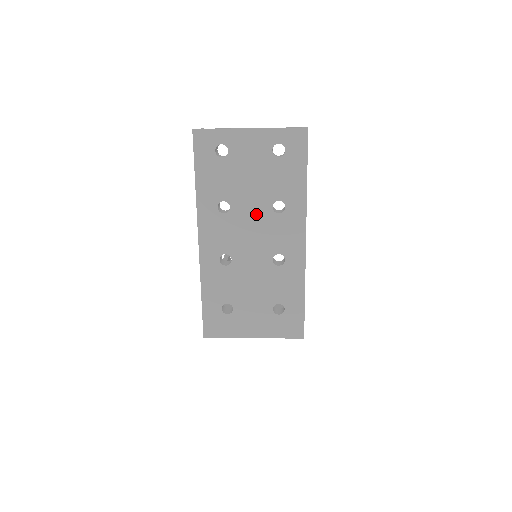
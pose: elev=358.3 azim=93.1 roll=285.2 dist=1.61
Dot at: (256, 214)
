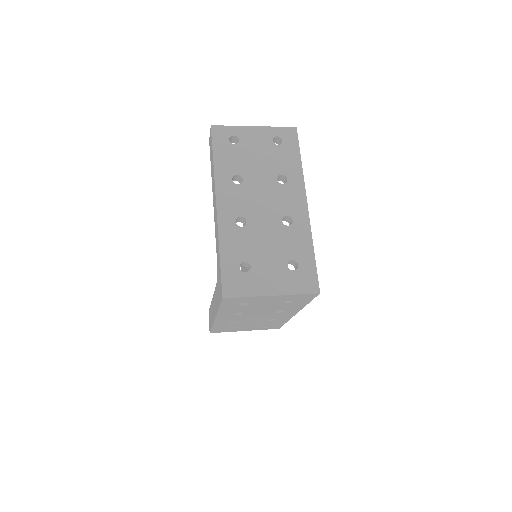
Dot at: (264, 185)
